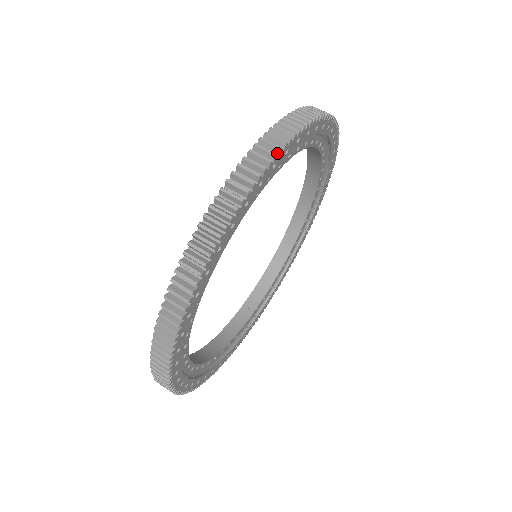
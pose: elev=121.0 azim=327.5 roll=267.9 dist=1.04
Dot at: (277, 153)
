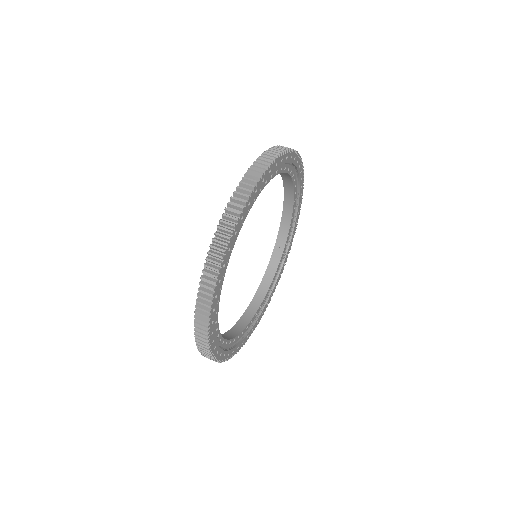
Dot at: (293, 152)
